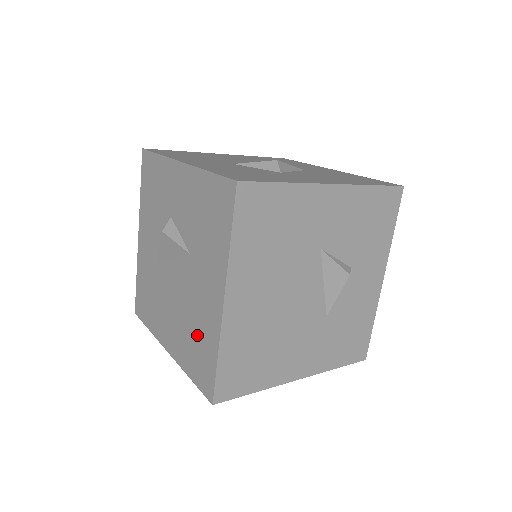
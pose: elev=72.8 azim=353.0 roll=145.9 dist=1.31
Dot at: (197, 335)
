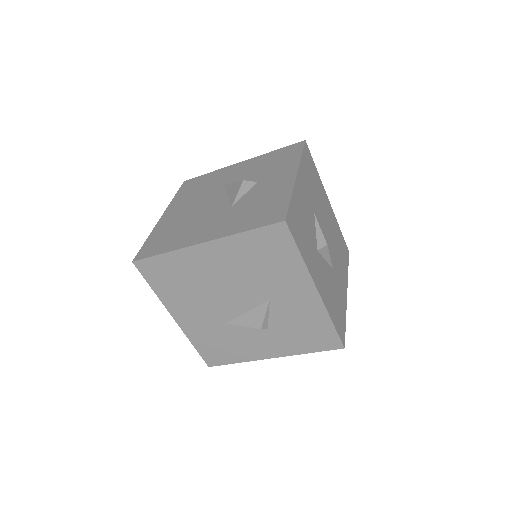
Dot at: (177, 233)
